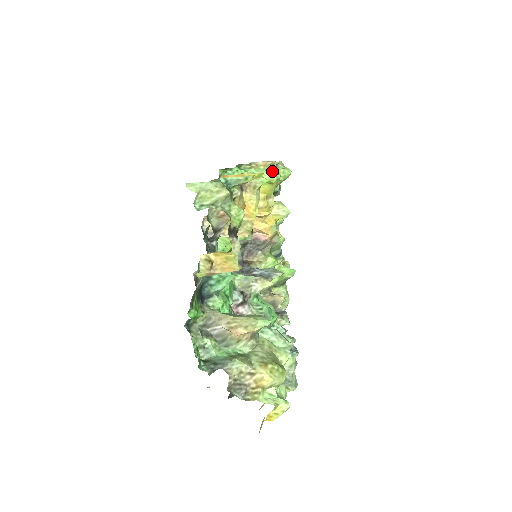
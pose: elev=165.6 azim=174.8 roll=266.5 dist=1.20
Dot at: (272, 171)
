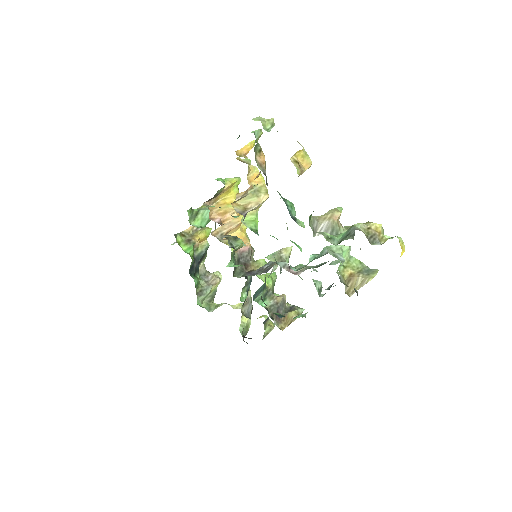
Dot at: occluded
